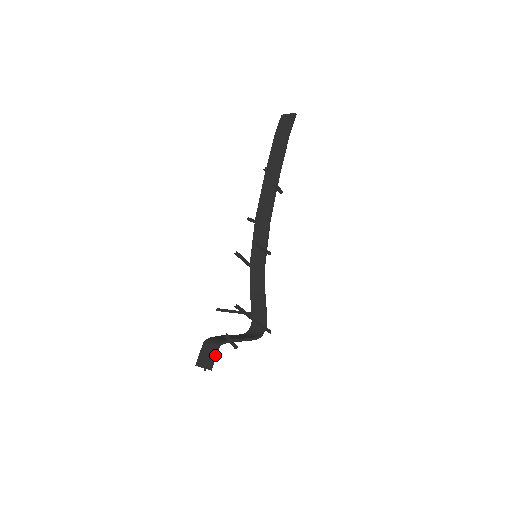
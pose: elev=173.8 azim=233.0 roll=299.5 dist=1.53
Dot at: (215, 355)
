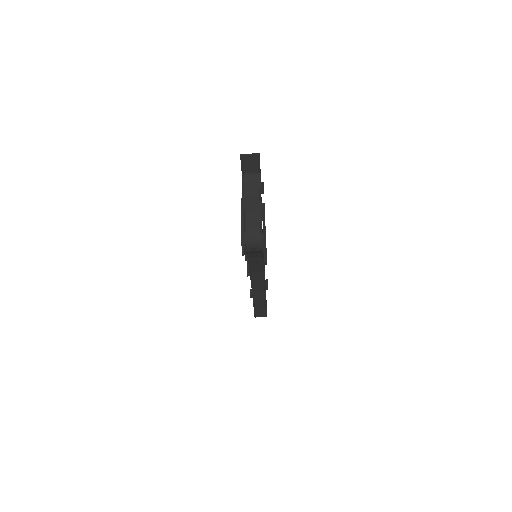
Dot at: occluded
